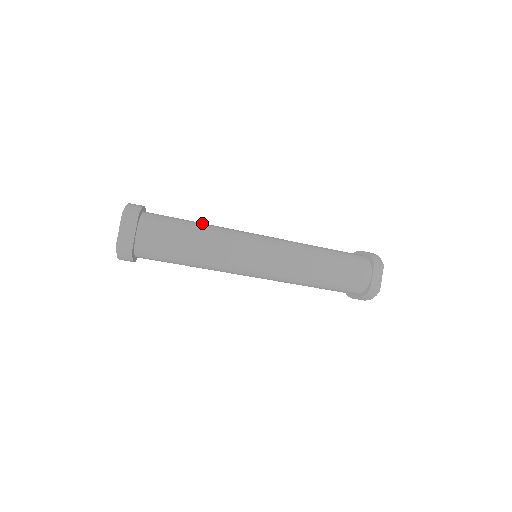
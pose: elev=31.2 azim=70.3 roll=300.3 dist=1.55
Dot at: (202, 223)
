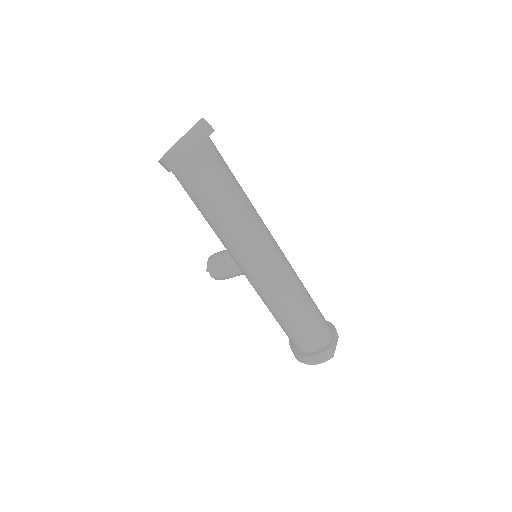
Dot at: occluded
